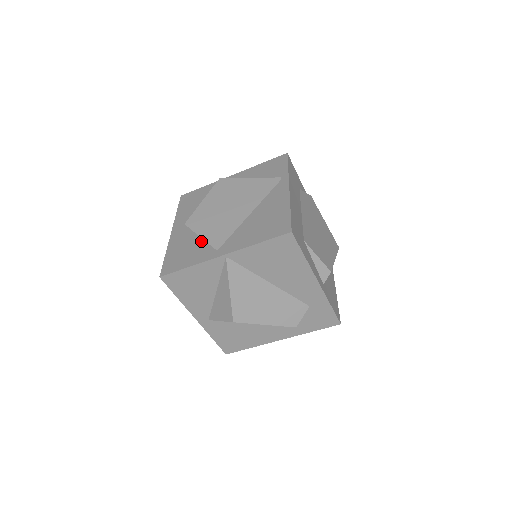
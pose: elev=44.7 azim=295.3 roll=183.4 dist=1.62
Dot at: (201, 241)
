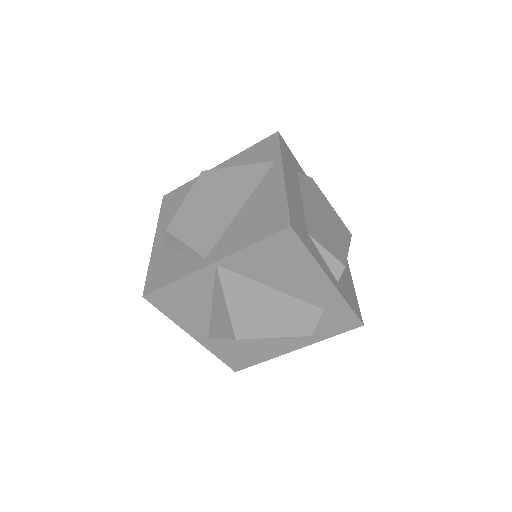
Dot at: (186, 248)
